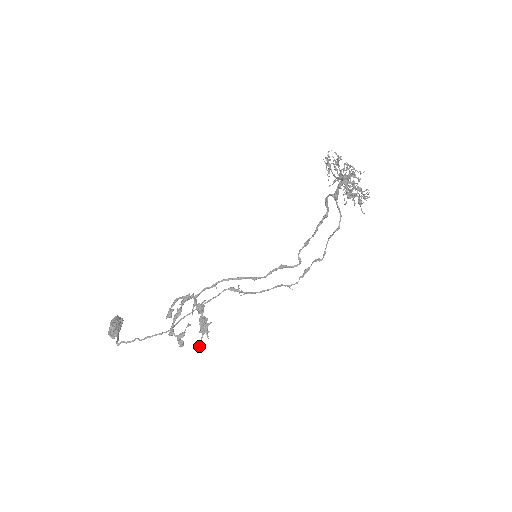
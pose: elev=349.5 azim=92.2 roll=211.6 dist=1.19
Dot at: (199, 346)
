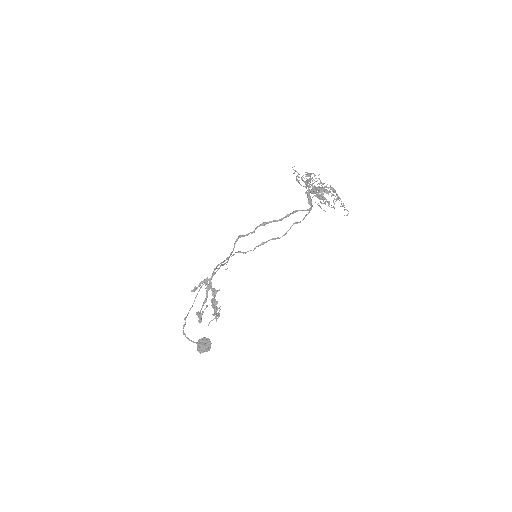
Dot at: (208, 324)
